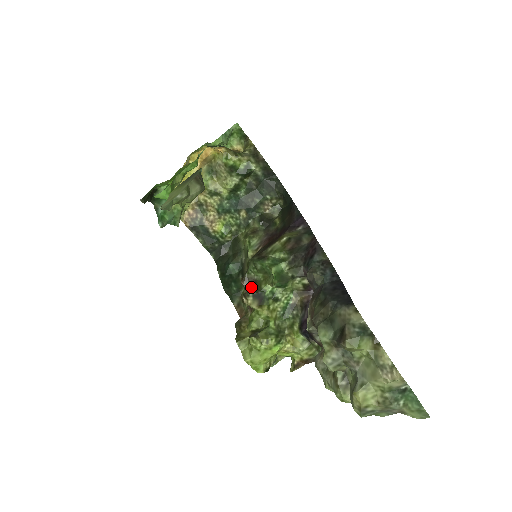
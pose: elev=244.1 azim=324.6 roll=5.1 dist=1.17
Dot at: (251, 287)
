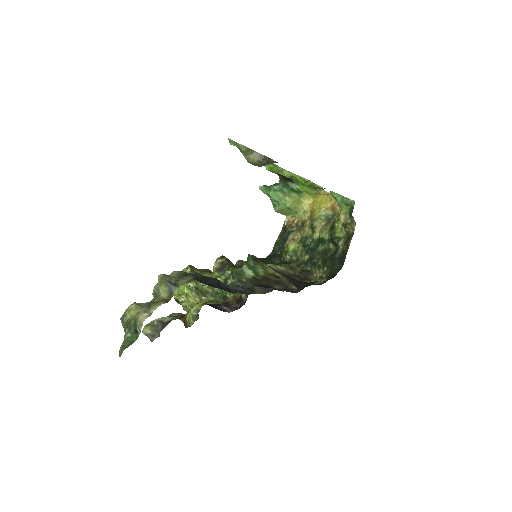
Dot at: occluded
